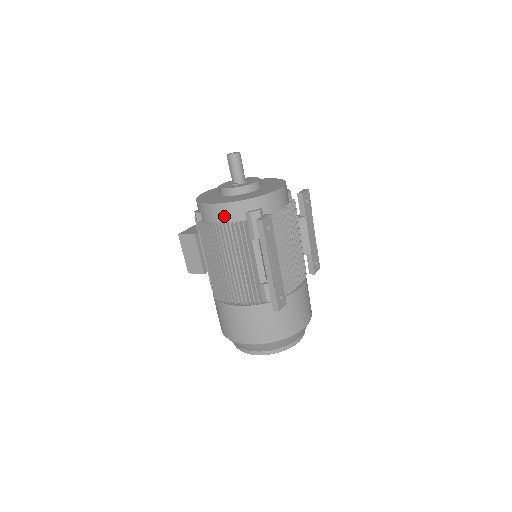
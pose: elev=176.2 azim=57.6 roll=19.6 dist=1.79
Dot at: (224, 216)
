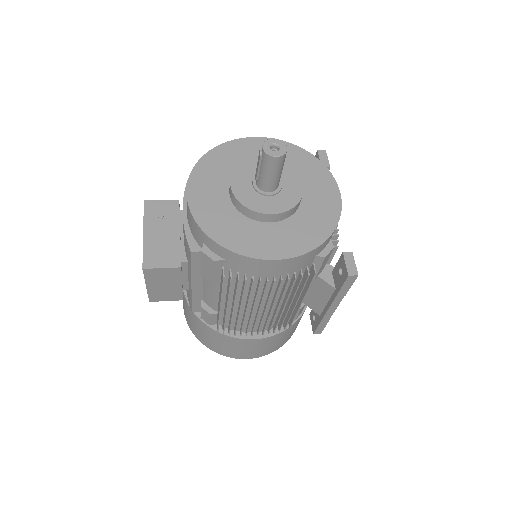
Dot at: (285, 270)
